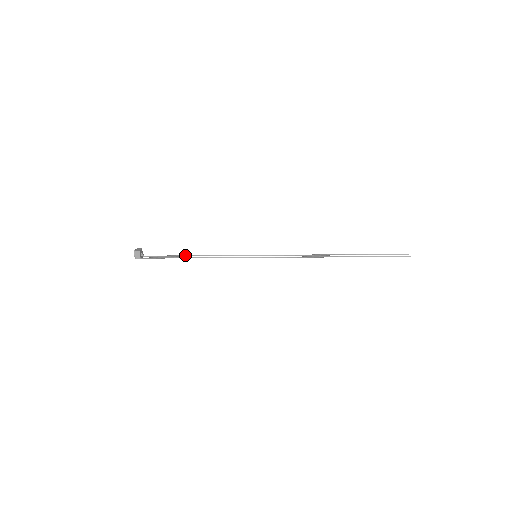
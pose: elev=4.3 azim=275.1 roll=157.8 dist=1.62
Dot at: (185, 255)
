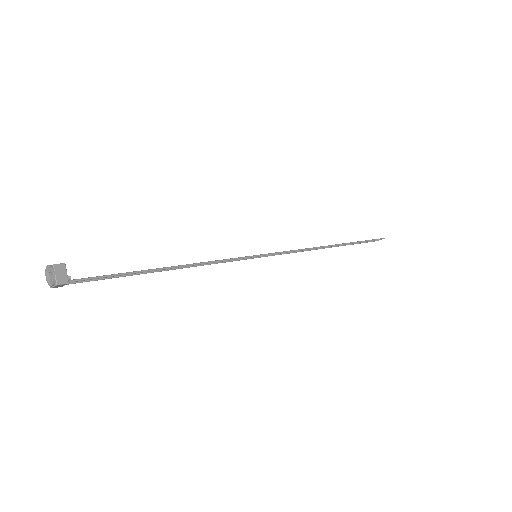
Dot at: occluded
